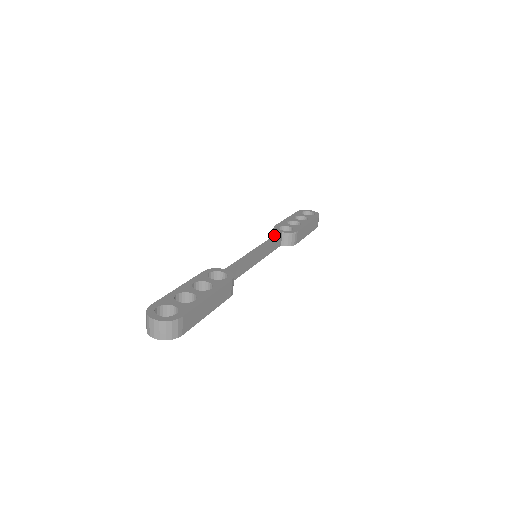
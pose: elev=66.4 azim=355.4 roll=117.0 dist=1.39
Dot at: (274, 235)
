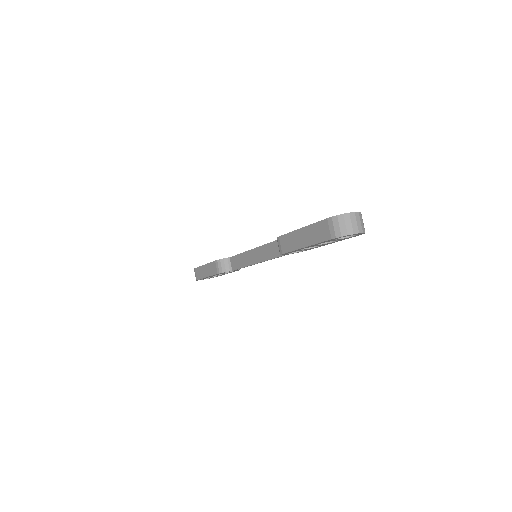
Dot at: (235, 255)
